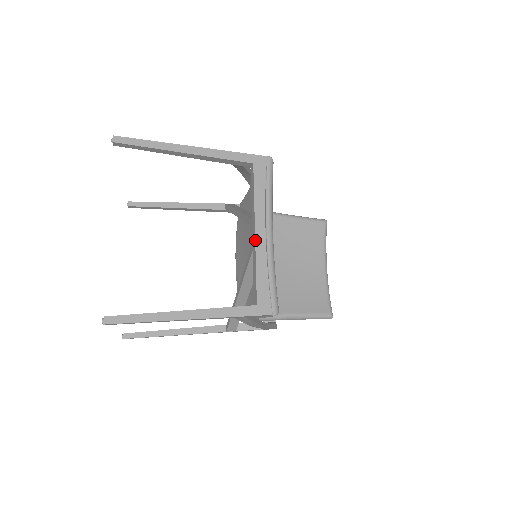
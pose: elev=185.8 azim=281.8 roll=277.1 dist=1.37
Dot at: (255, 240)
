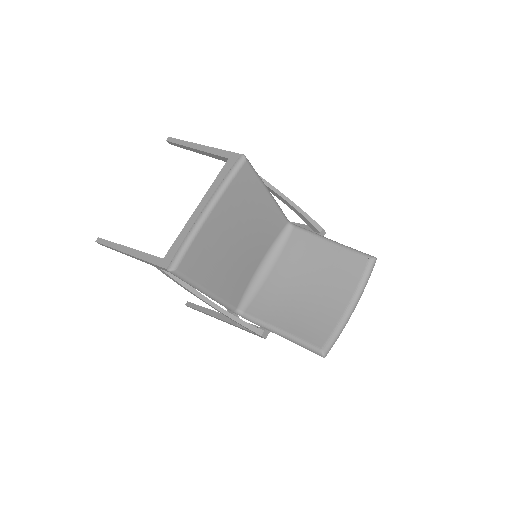
Dot at: (193, 213)
